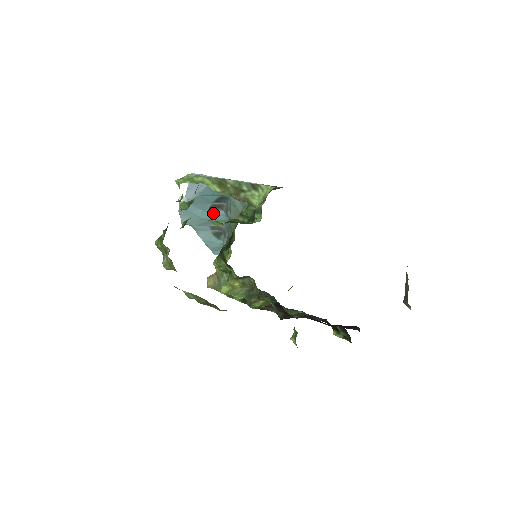
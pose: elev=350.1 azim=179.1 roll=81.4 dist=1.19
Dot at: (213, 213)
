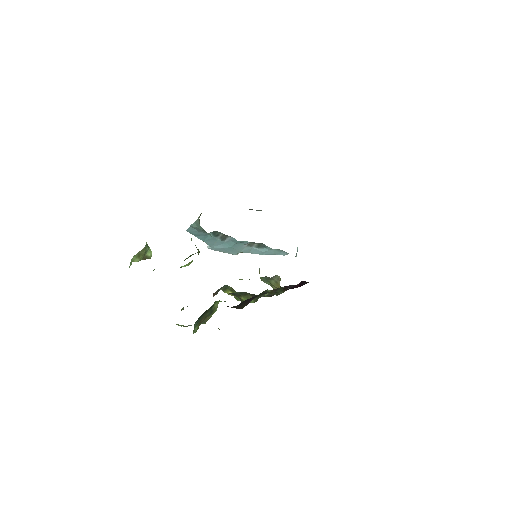
Dot at: (229, 241)
